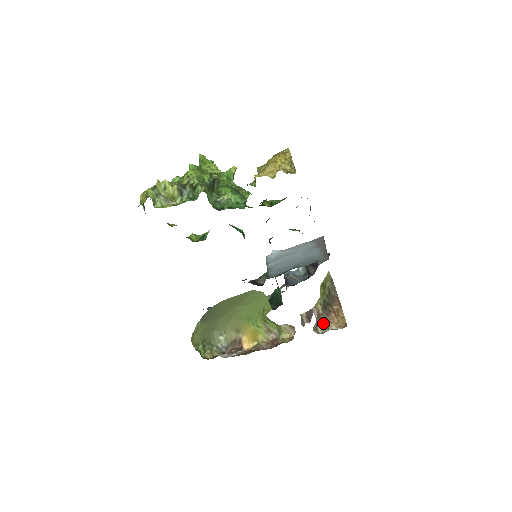
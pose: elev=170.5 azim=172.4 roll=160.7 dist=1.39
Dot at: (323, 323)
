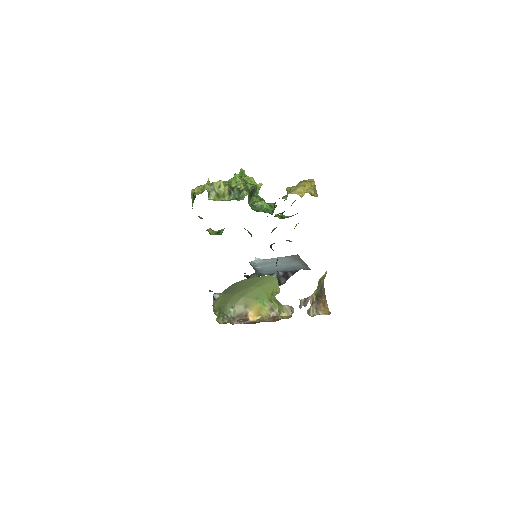
Dot at: (314, 309)
